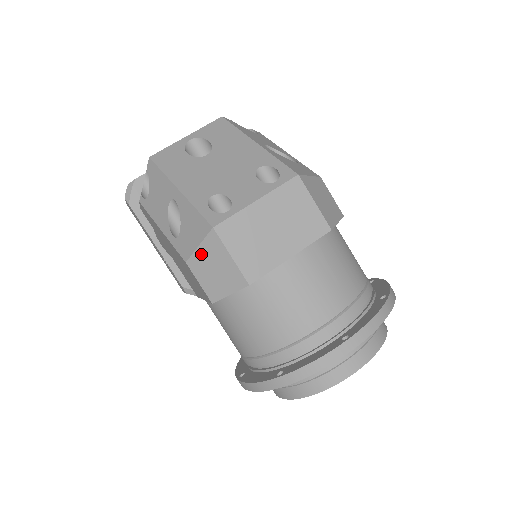
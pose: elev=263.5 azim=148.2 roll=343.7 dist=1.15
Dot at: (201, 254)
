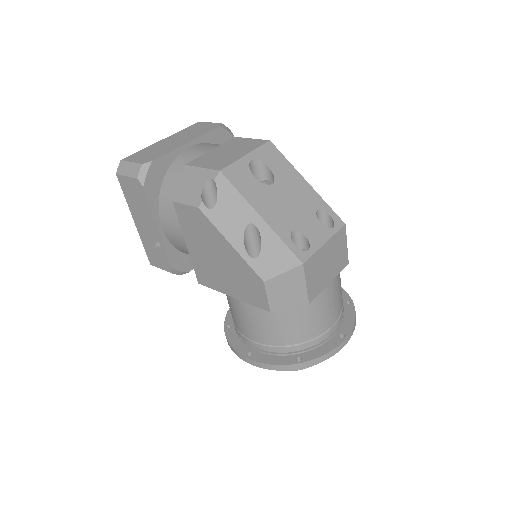
Dot at: (282, 279)
